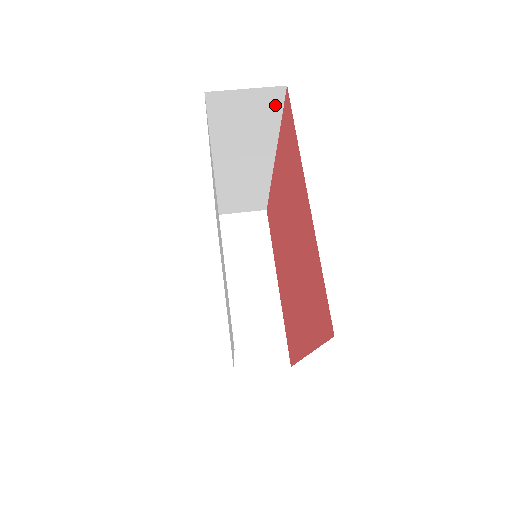
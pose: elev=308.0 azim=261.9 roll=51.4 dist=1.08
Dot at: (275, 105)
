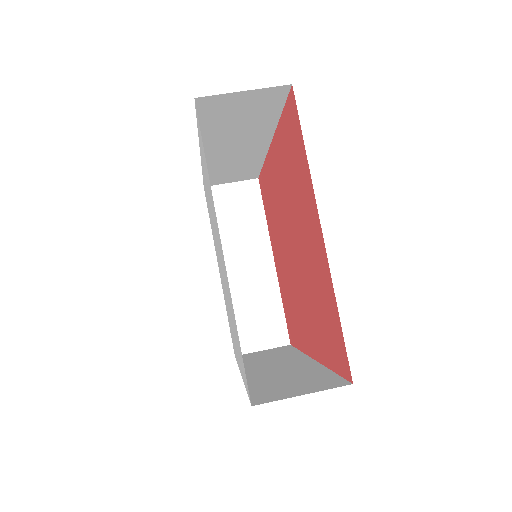
Dot at: (276, 101)
